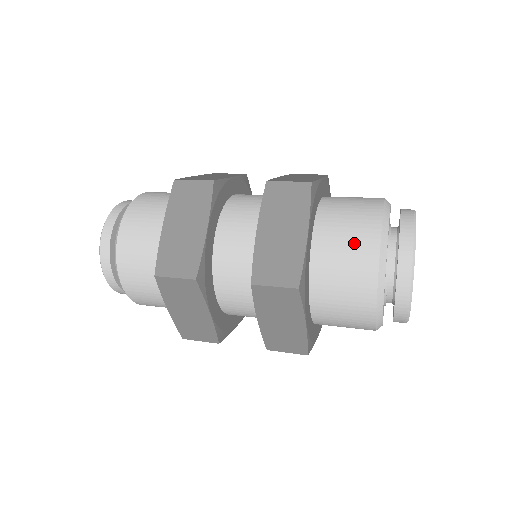
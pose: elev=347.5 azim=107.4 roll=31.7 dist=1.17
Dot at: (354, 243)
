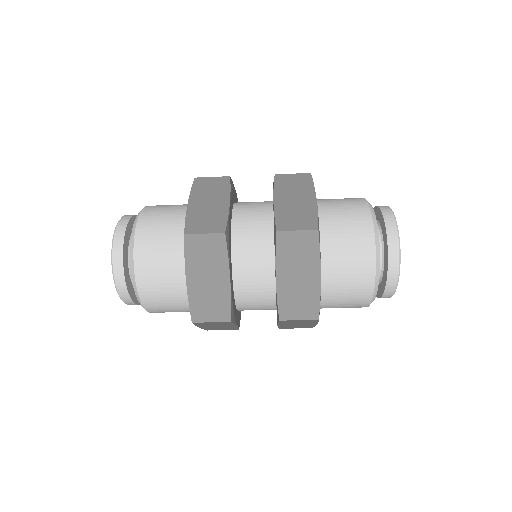
Dot at: (350, 211)
